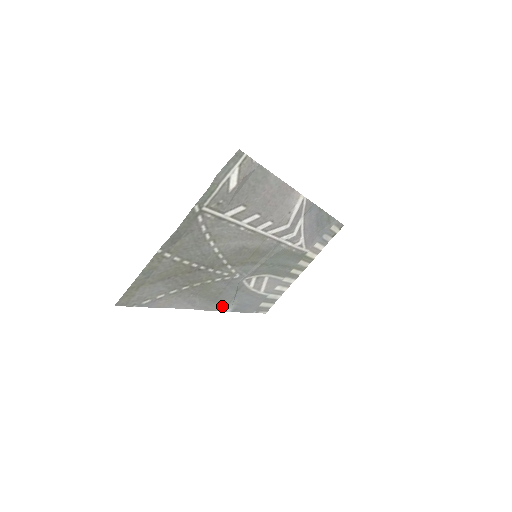
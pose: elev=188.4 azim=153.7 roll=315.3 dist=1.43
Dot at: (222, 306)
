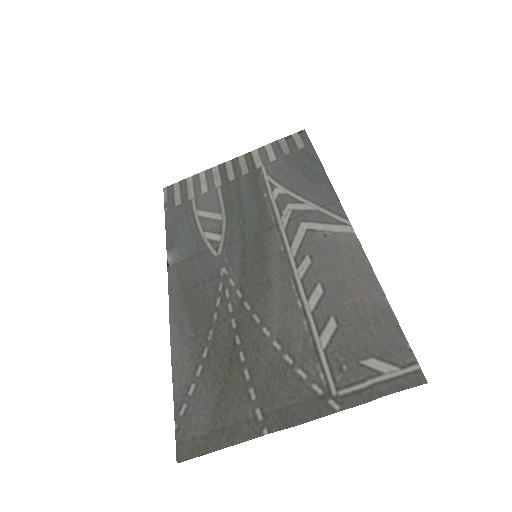
Dot at: (175, 271)
